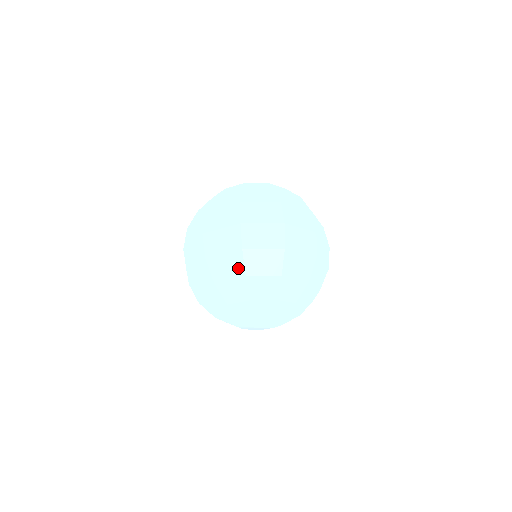
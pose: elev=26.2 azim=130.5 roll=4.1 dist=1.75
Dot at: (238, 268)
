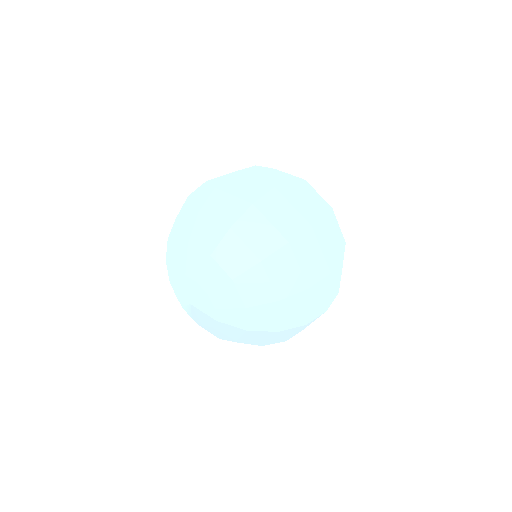
Dot at: occluded
